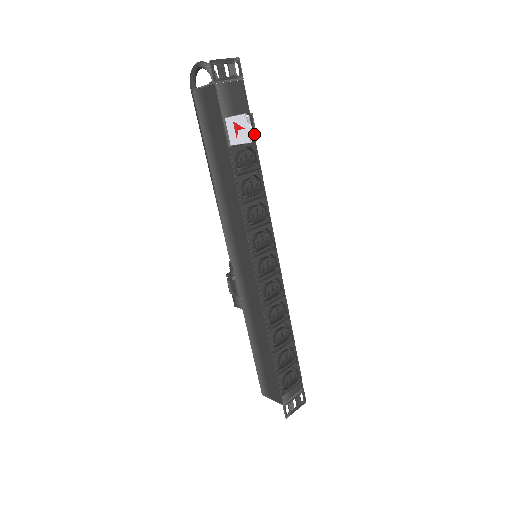
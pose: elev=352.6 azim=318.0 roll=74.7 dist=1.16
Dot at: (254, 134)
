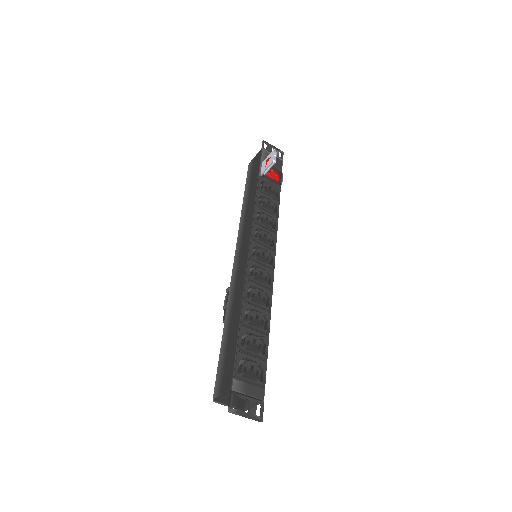
Dot at: (281, 183)
